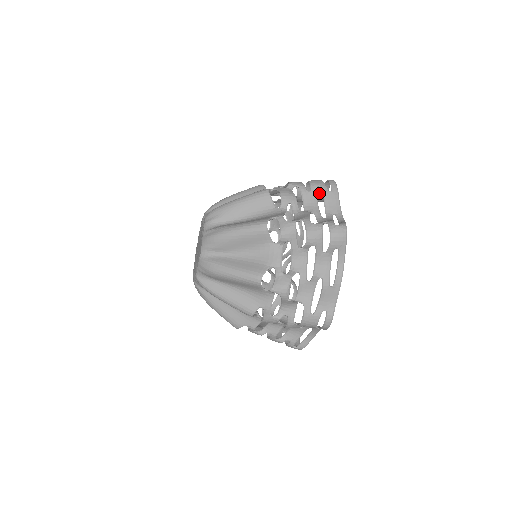
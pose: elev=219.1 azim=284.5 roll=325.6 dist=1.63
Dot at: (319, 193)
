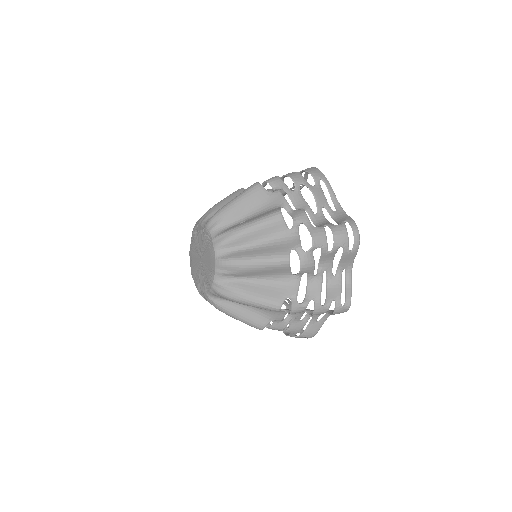
Dot at: occluded
